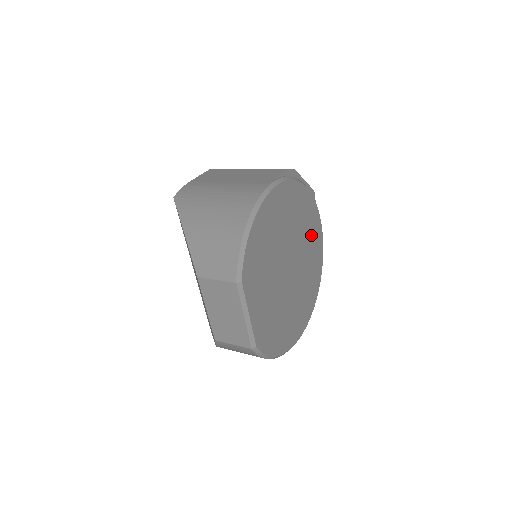
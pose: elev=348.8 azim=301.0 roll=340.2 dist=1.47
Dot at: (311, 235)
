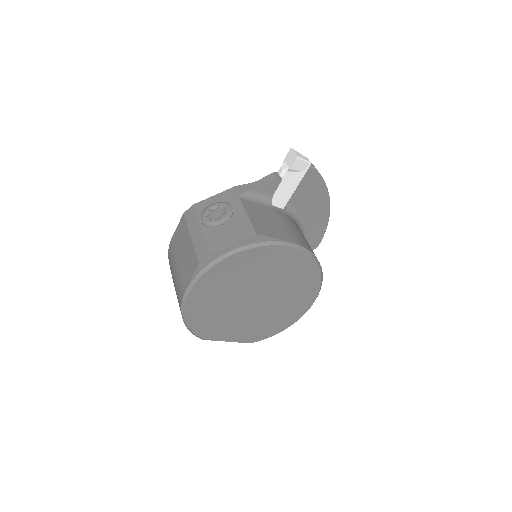
Dot at: (273, 264)
